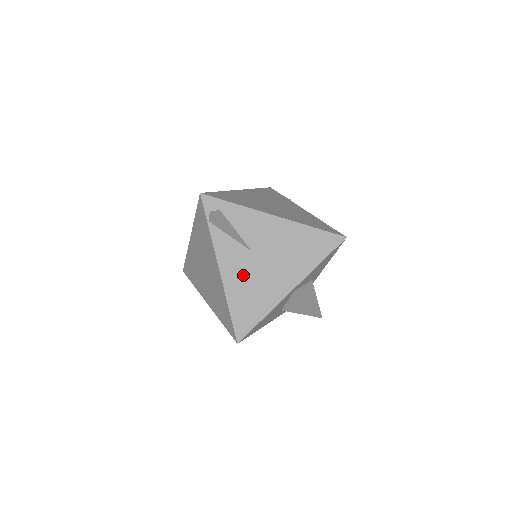
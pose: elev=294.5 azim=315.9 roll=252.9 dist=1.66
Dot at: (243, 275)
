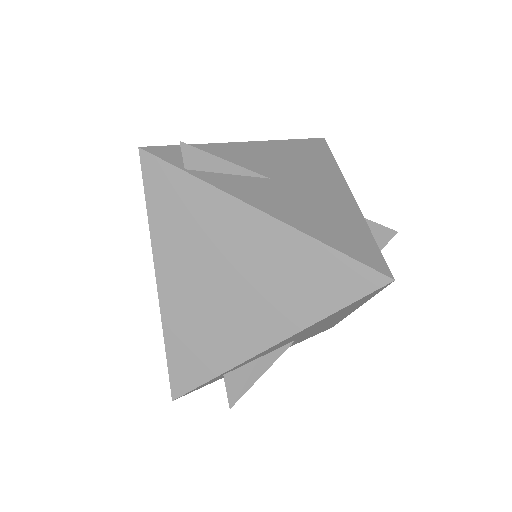
Dot at: (293, 204)
